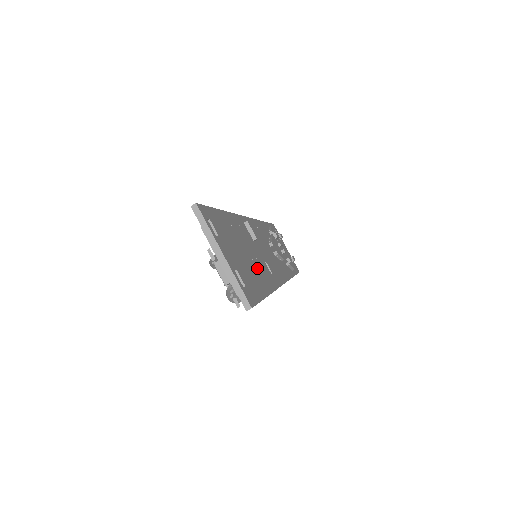
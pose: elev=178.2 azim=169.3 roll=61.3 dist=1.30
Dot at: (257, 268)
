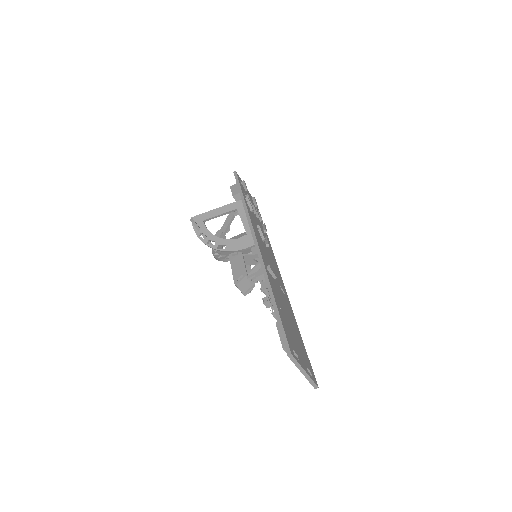
Dot at: (292, 320)
